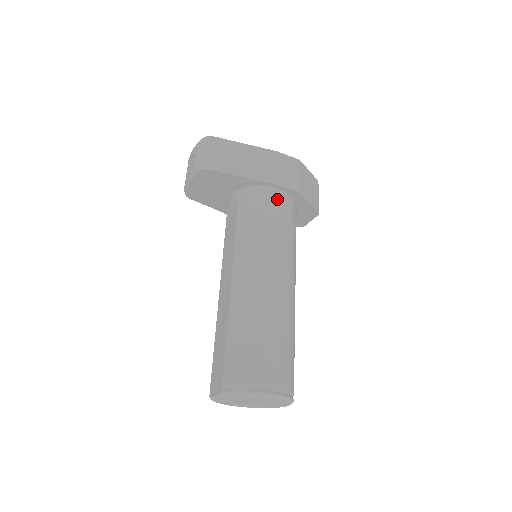
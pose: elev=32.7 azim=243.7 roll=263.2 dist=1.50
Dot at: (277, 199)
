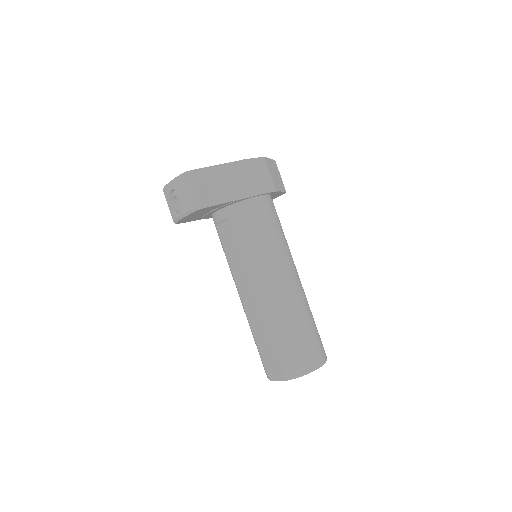
Dot at: (263, 207)
